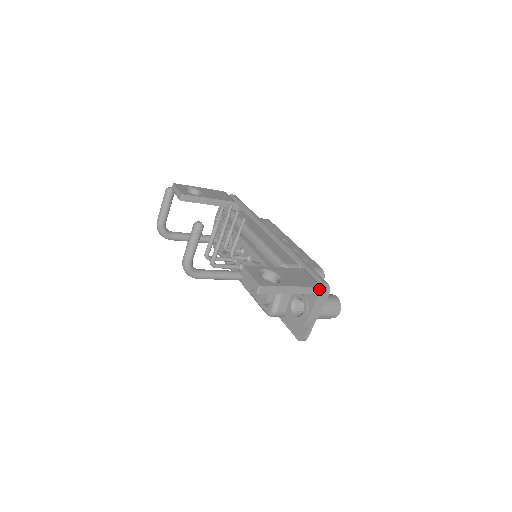
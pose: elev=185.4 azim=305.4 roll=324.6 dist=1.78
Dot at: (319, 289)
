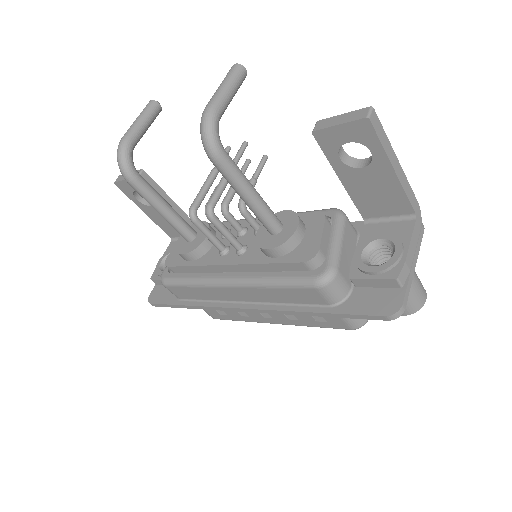
Dot at: (416, 206)
